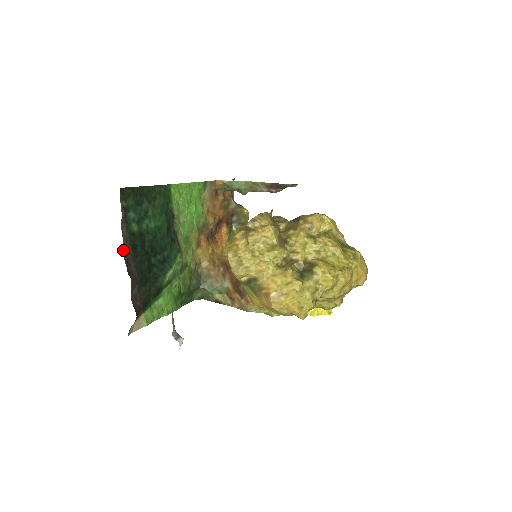
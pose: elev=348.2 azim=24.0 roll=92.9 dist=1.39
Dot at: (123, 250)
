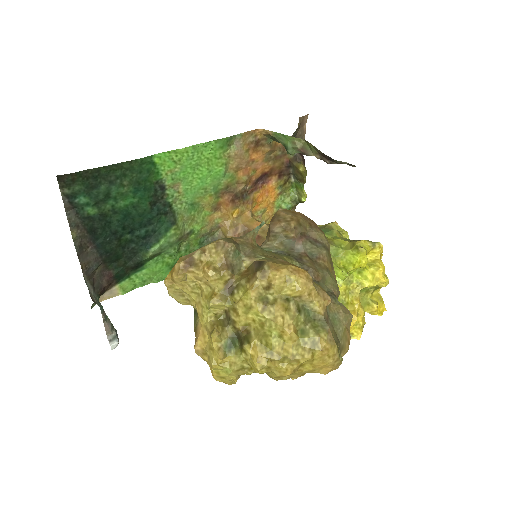
Dot at: (72, 236)
